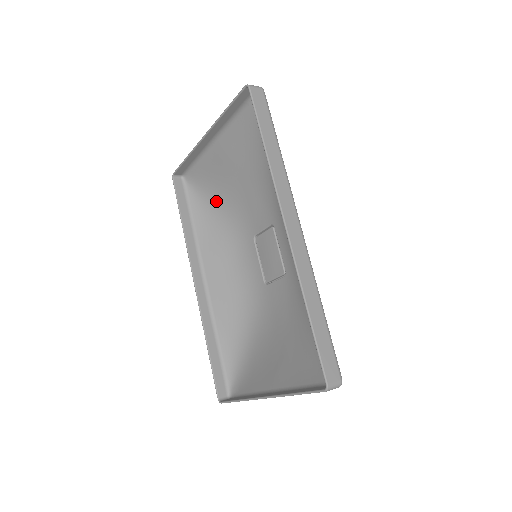
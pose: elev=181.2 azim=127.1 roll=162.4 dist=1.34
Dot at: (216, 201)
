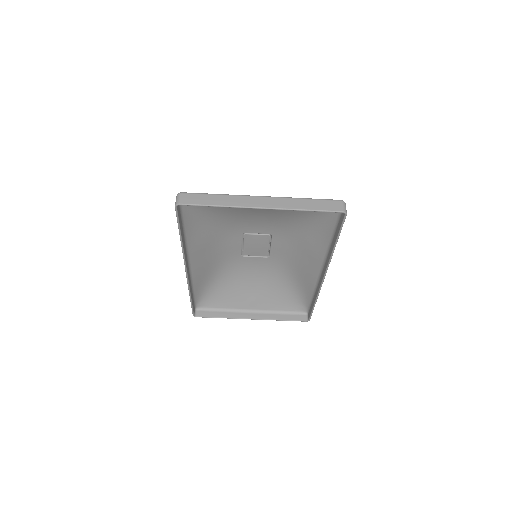
Dot at: (214, 213)
